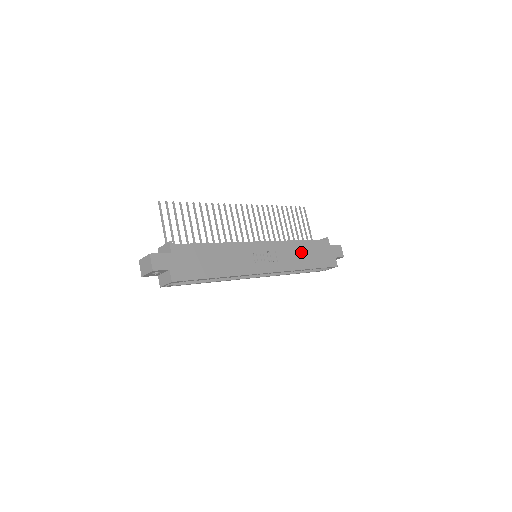
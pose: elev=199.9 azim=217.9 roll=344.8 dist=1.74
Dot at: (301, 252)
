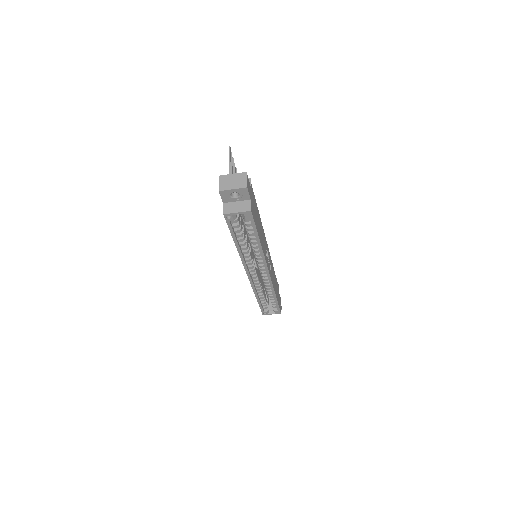
Dot at: (274, 279)
